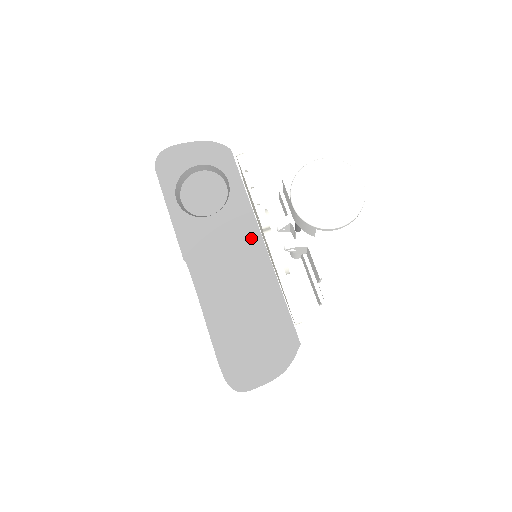
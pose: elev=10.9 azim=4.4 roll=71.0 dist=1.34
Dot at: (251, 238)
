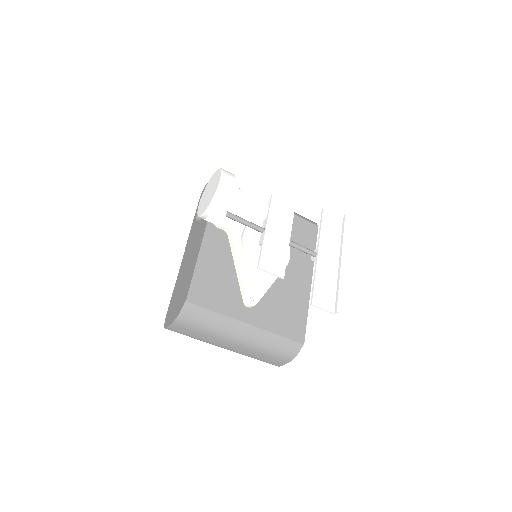
Dot at: (202, 232)
